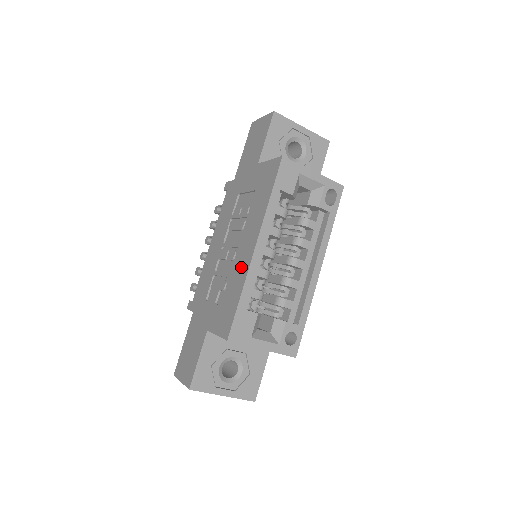
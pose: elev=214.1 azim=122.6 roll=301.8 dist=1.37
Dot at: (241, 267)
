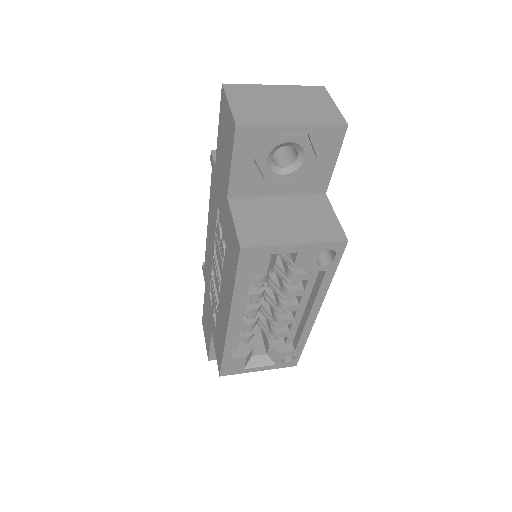
Dot at: (222, 323)
